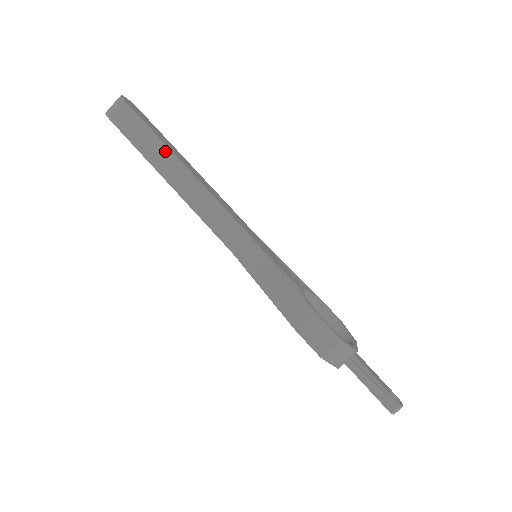
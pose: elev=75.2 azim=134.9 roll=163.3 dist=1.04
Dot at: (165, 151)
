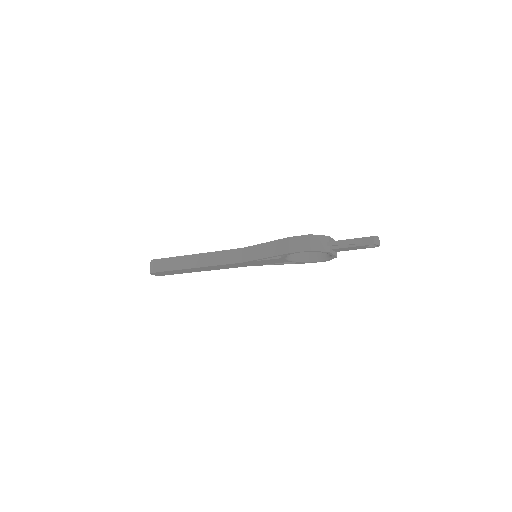
Dot at: (183, 258)
